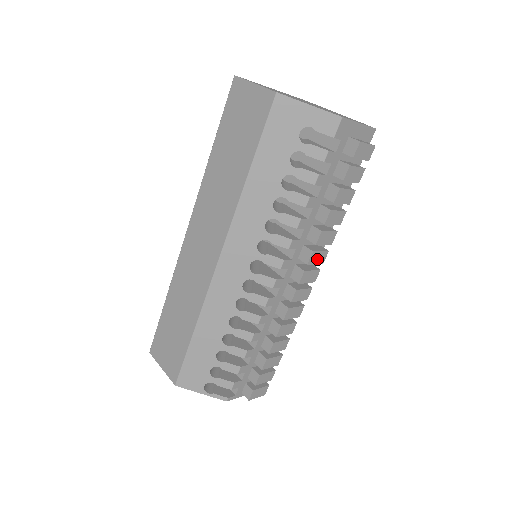
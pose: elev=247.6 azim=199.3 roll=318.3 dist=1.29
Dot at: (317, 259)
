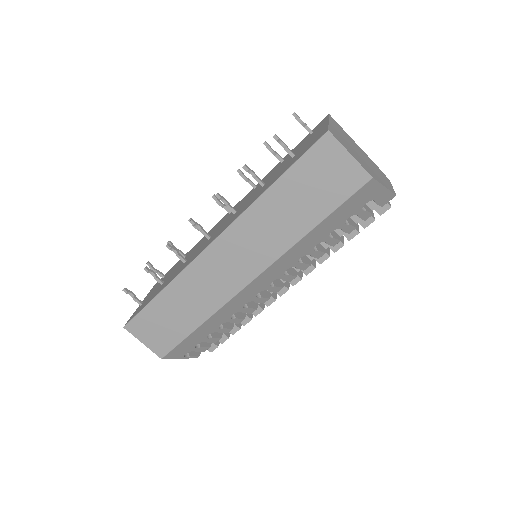
Dot at: occluded
